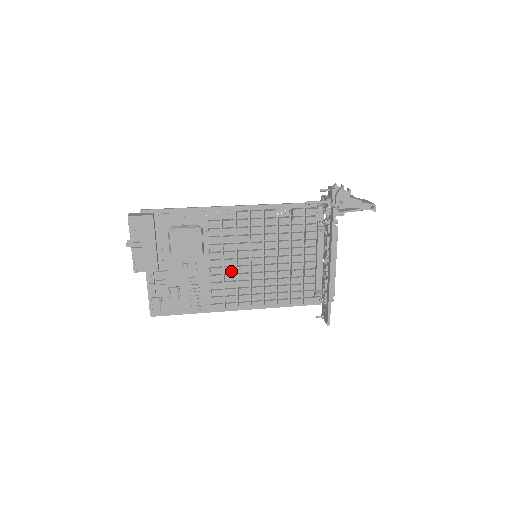
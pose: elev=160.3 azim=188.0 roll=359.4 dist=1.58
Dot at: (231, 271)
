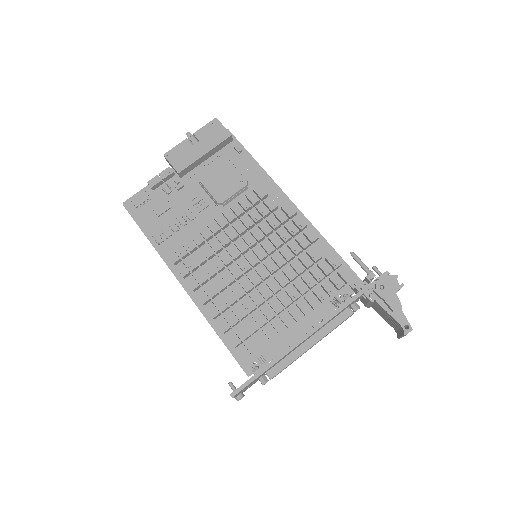
Dot at: (223, 240)
